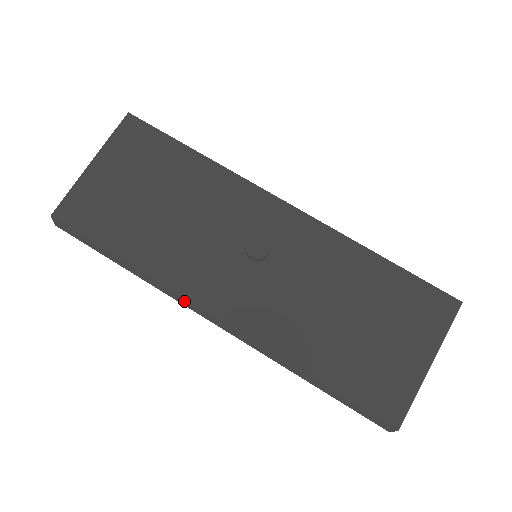
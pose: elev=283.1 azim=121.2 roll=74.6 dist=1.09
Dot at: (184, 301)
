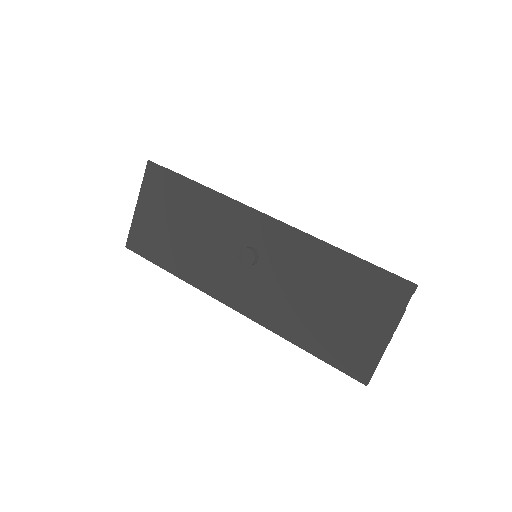
Dot at: occluded
